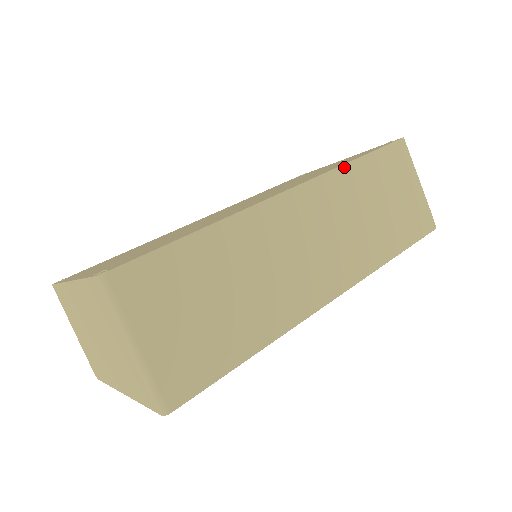
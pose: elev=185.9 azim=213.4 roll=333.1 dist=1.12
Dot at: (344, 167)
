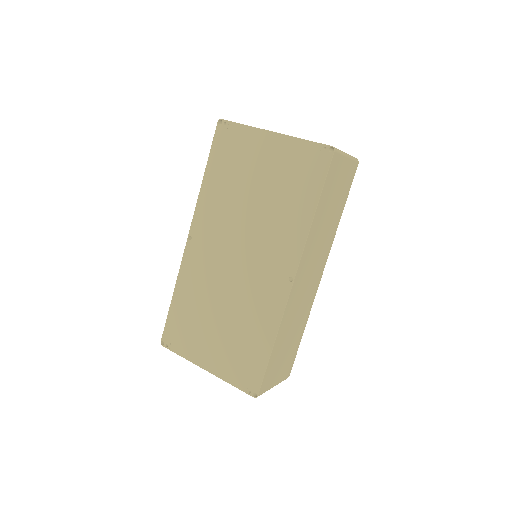
Dot at: (311, 228)
